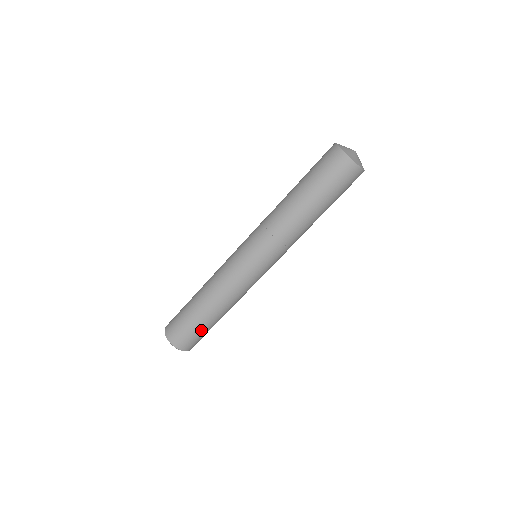
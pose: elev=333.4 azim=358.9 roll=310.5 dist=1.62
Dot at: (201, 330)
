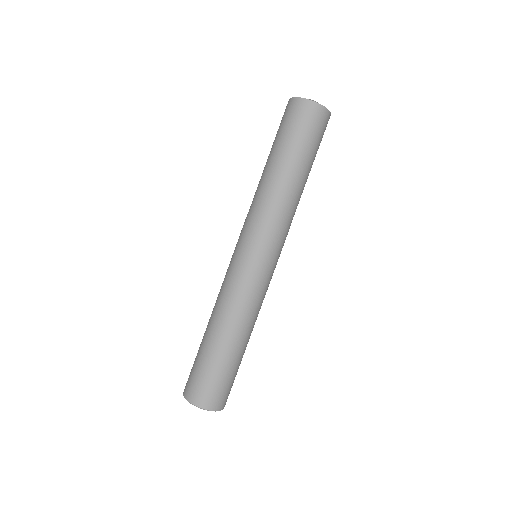
Dot at: (207, 365)
